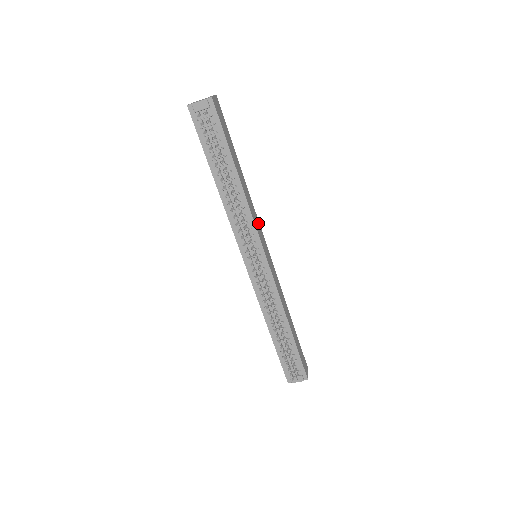
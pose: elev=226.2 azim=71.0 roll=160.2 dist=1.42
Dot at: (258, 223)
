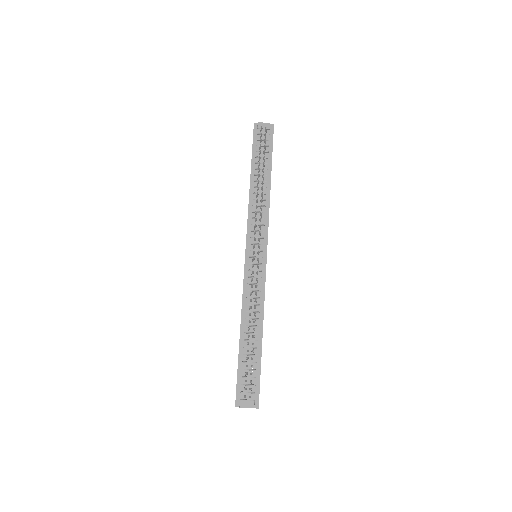
Dot at: occluded
